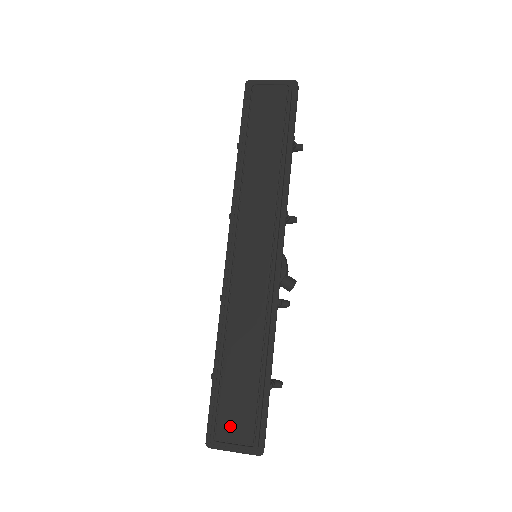
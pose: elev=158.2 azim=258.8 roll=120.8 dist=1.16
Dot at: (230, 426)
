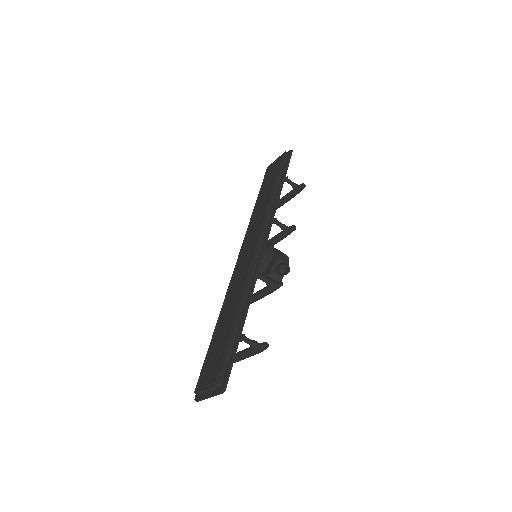
Dot at: (208, 374)
